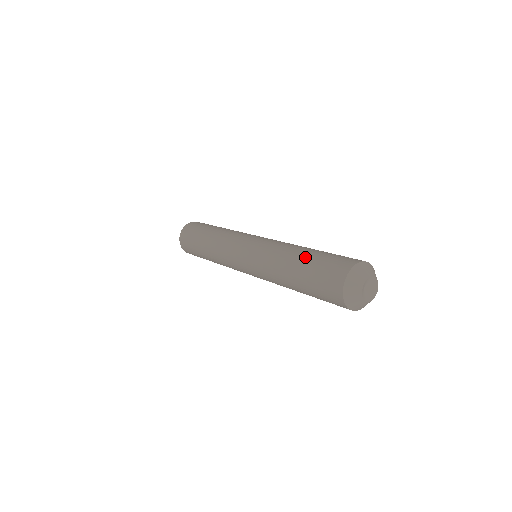
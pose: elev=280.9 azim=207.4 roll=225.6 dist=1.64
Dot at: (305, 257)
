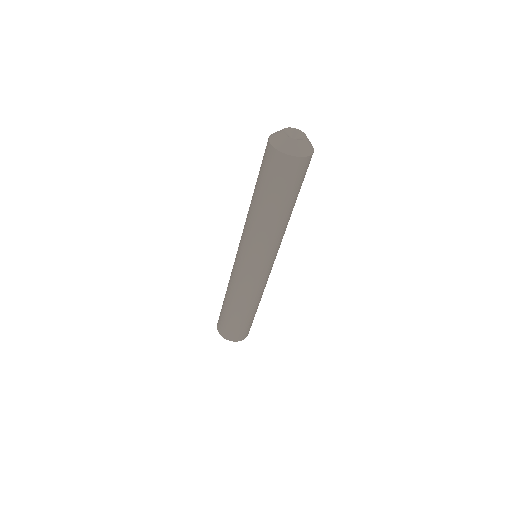
Dot at: occluded
